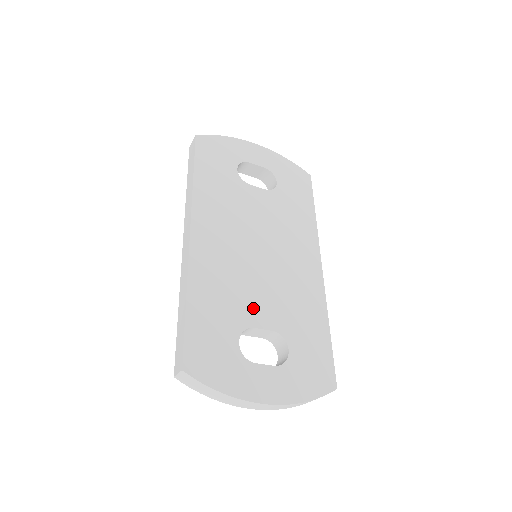
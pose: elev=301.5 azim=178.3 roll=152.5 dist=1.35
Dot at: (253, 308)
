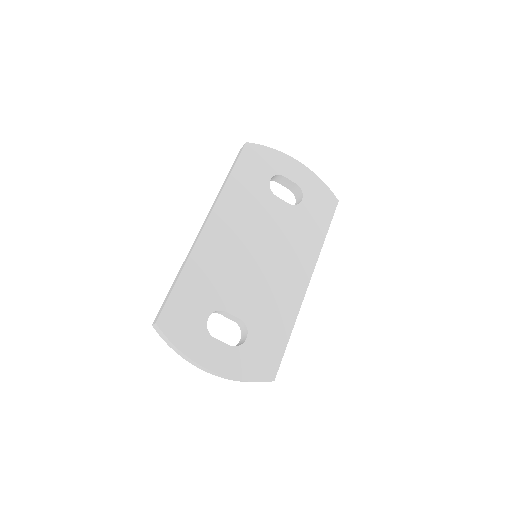
Dot at: (232, 296)
